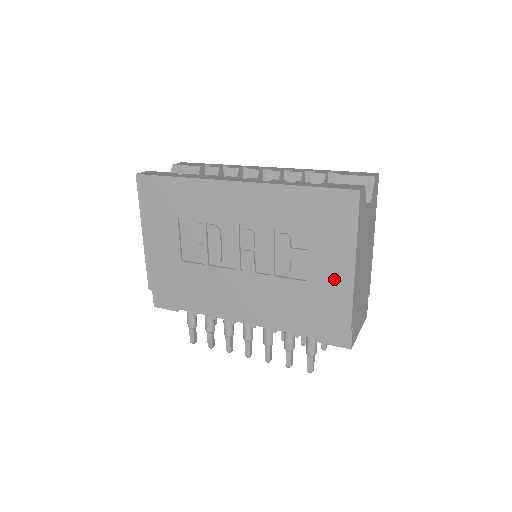
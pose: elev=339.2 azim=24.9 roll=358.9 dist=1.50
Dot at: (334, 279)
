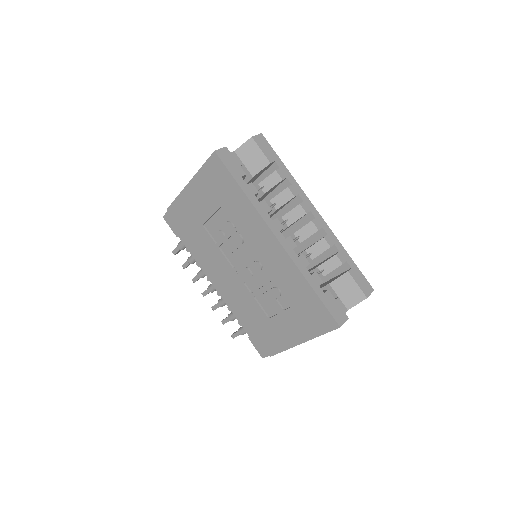
Dot at: (284, 335)
